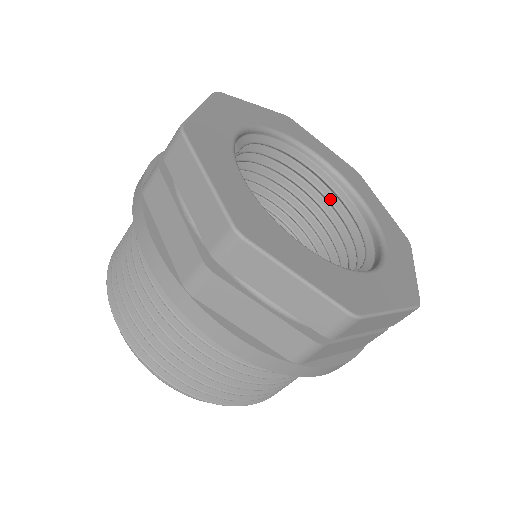
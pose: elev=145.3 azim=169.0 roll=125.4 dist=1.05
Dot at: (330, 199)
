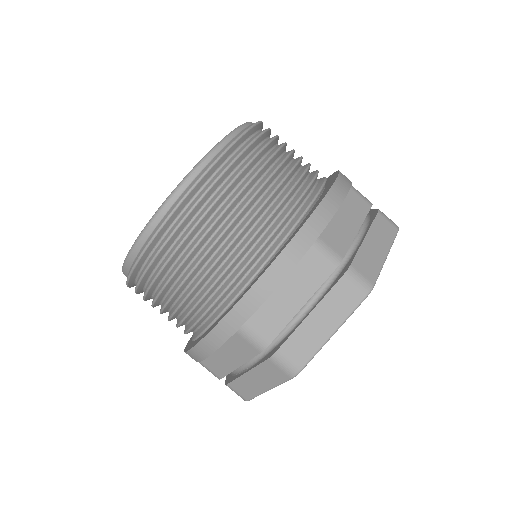
Dot at: occluded
